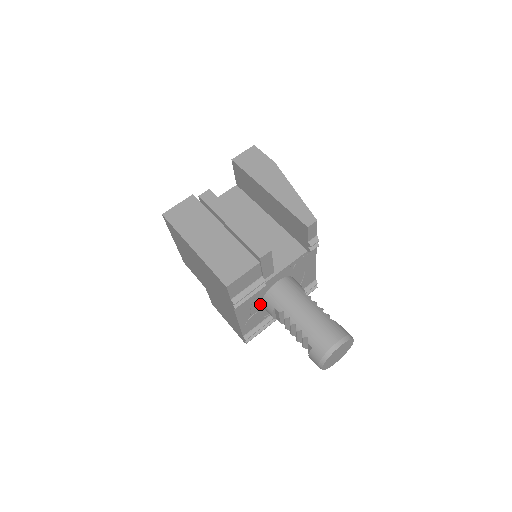
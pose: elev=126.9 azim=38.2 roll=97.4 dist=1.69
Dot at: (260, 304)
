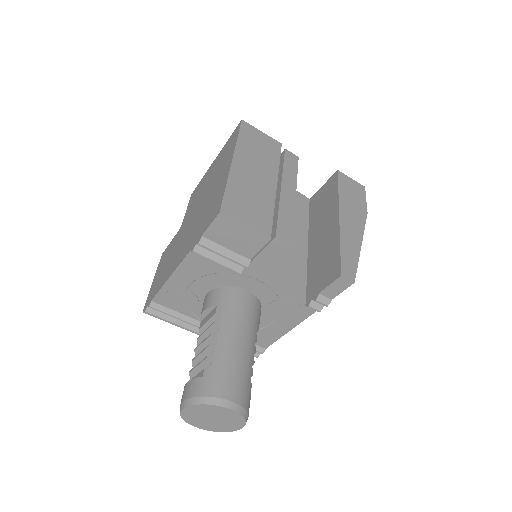
Dot at: (208, 290)
